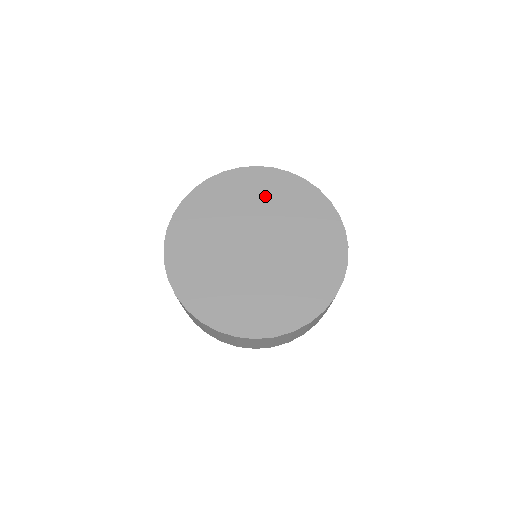
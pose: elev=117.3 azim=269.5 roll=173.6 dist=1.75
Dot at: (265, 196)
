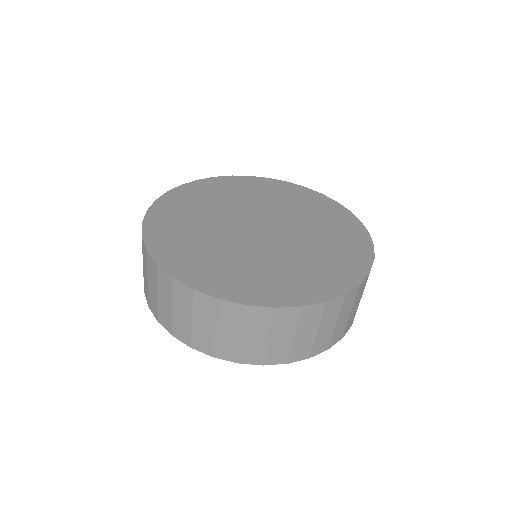
Dot at: (251, 193)
